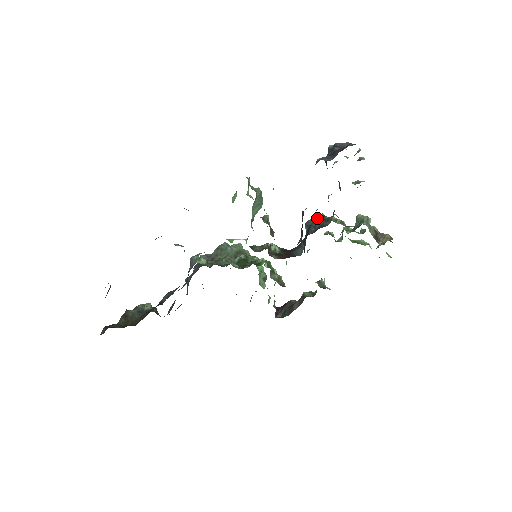
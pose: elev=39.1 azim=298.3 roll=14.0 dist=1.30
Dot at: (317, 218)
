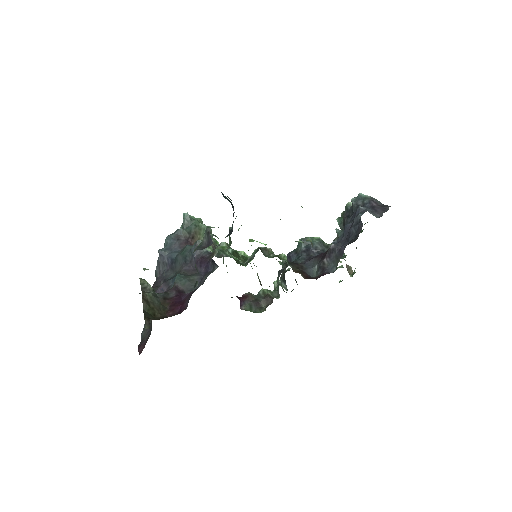
Dot at: (314, 239)
